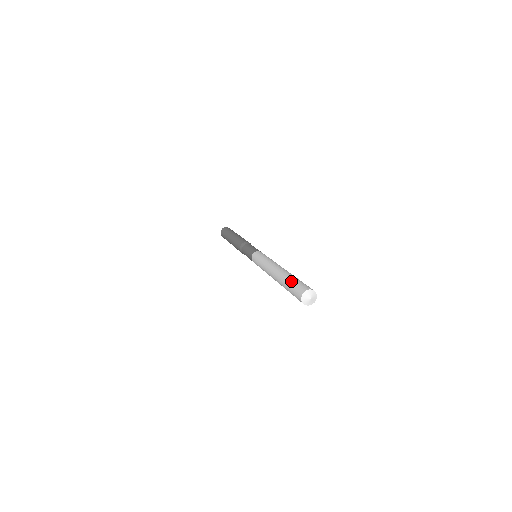
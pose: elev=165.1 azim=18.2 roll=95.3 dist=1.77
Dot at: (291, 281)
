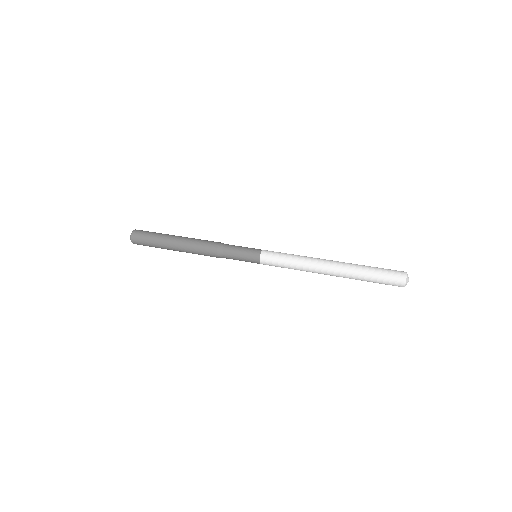
Dot at: (374, 272)
